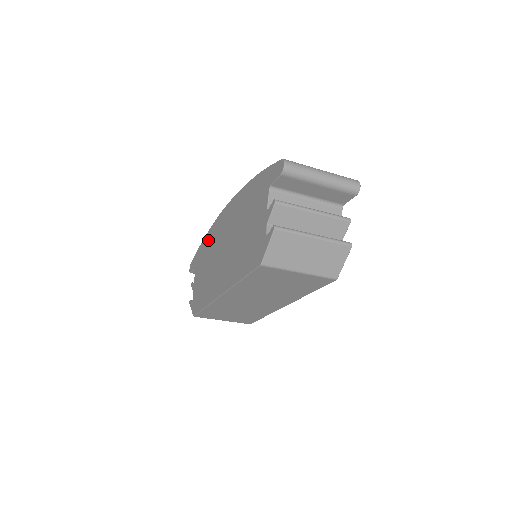
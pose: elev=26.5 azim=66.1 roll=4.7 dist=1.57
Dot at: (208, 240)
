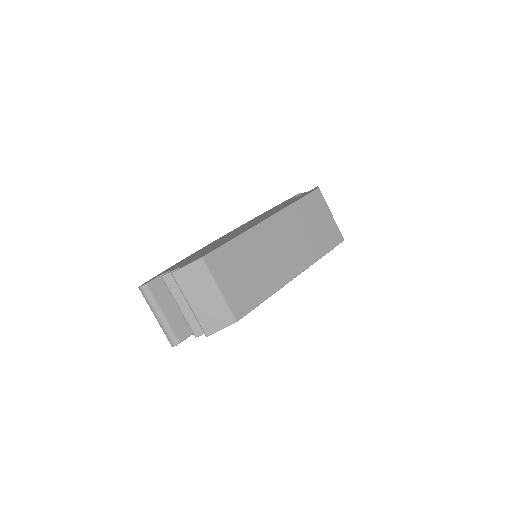
Dot at: (191, 255)
